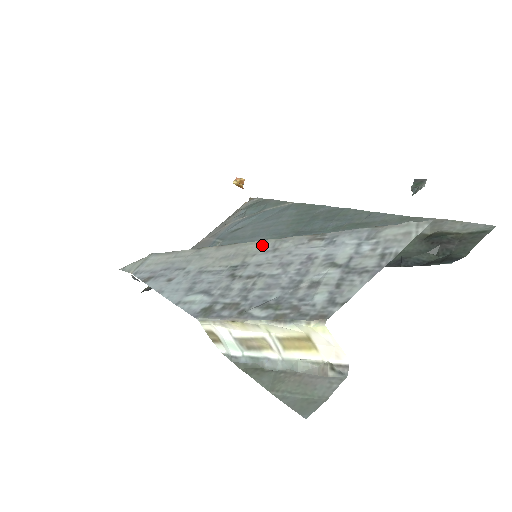
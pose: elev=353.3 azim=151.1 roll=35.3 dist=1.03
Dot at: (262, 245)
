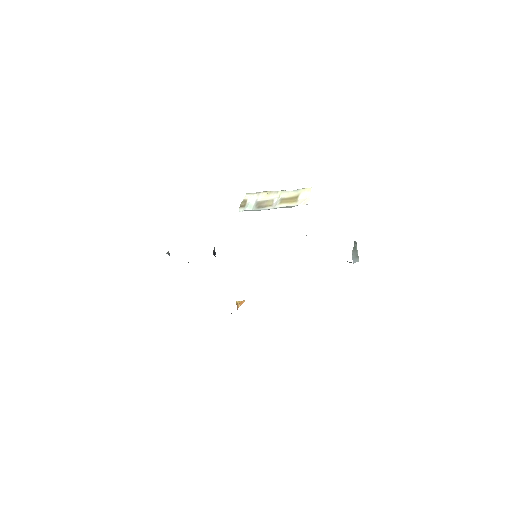
Dot at: occluded
